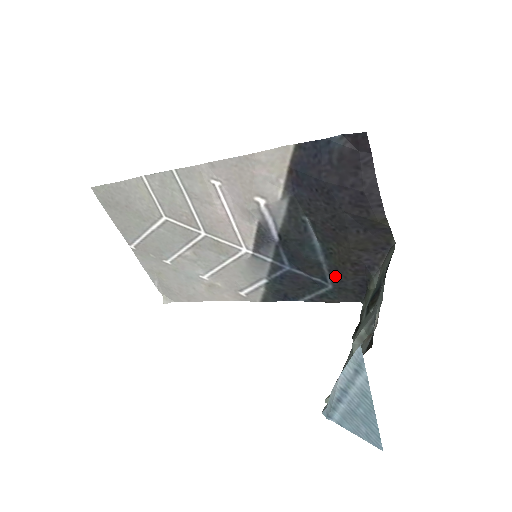
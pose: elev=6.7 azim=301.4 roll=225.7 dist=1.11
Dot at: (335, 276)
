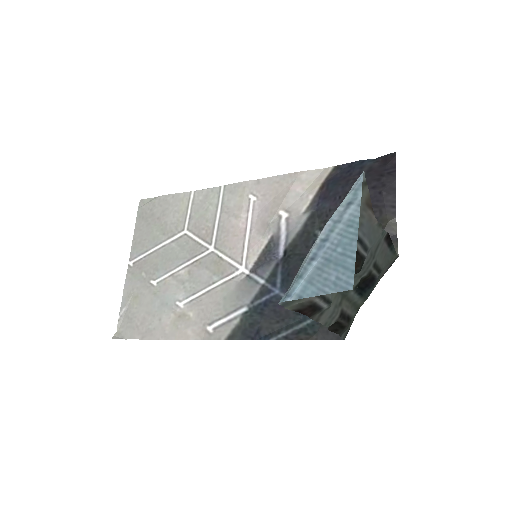
Dot at: occluded
